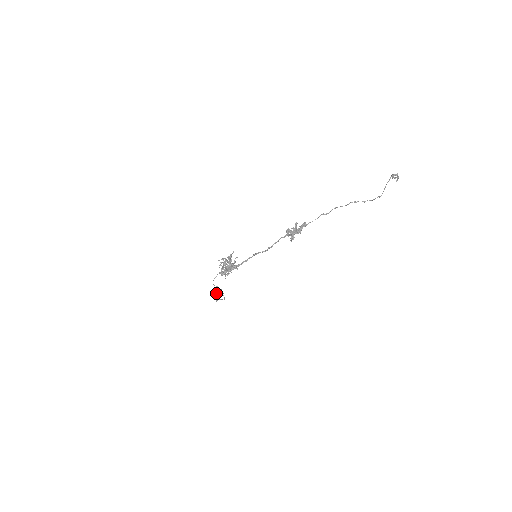
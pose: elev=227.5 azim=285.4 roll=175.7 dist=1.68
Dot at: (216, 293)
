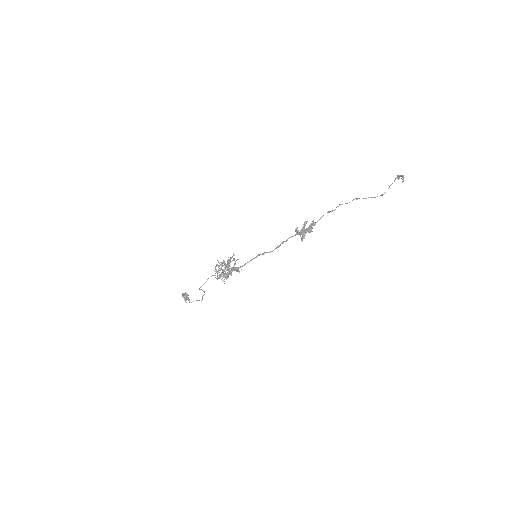
Dot at: (185, 294)
